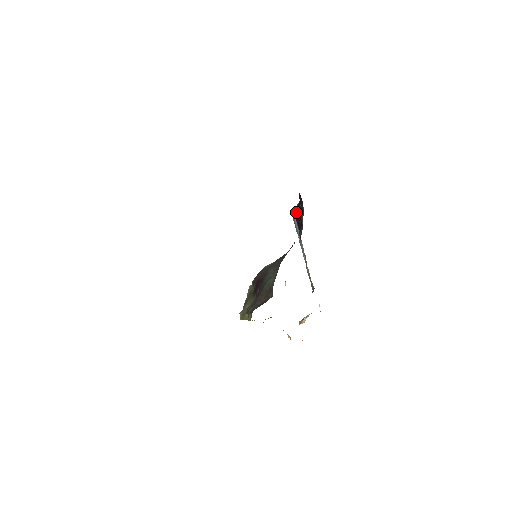
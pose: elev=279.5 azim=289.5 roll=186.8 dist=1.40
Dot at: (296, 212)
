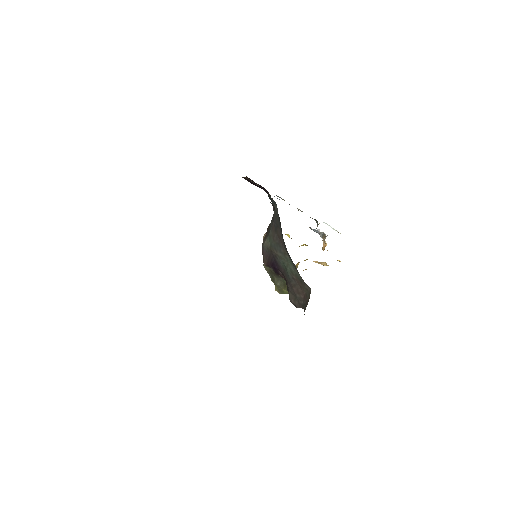
Dot at: occluded
